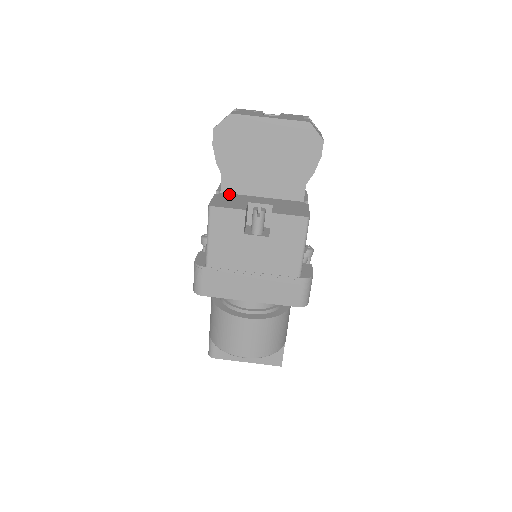
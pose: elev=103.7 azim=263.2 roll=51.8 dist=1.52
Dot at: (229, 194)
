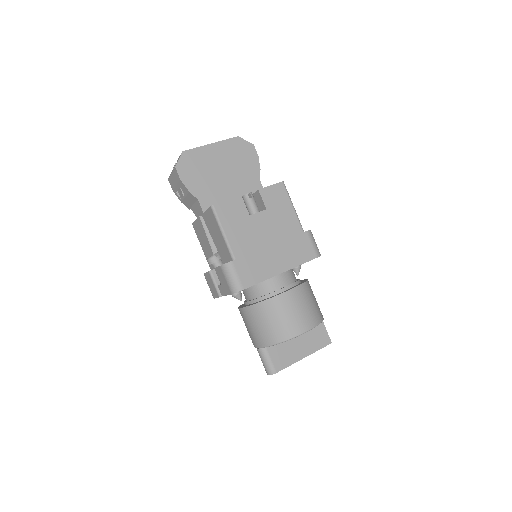
Dot at: occluded
